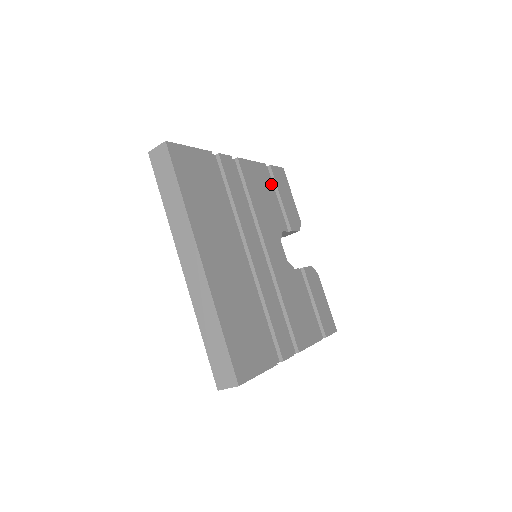
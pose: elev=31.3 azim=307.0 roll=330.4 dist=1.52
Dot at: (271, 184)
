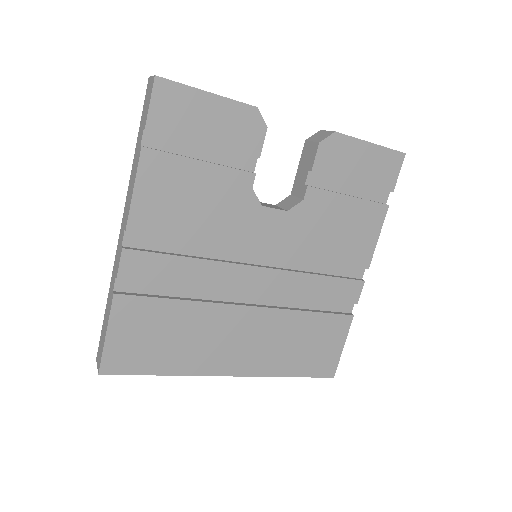
Dot at: (179, 158)
